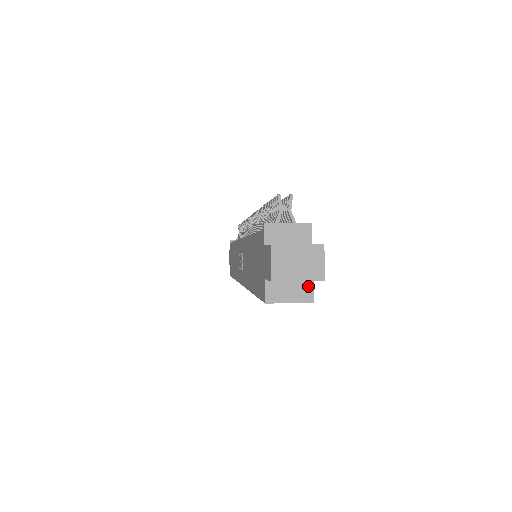
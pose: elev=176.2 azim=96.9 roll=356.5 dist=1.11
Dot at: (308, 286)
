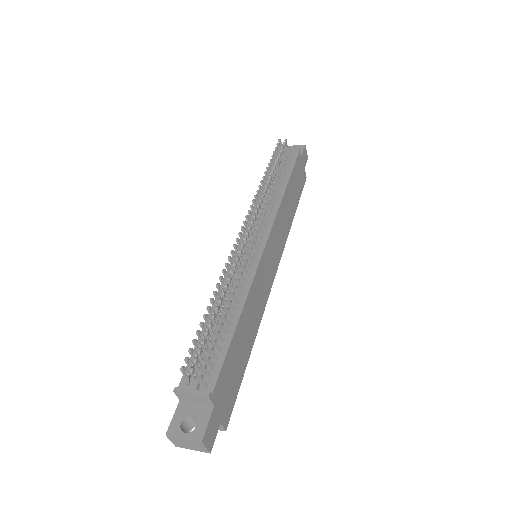
Dot at: (218, 425)
